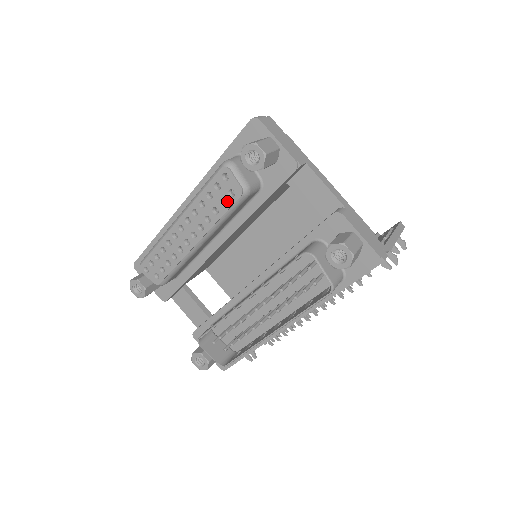
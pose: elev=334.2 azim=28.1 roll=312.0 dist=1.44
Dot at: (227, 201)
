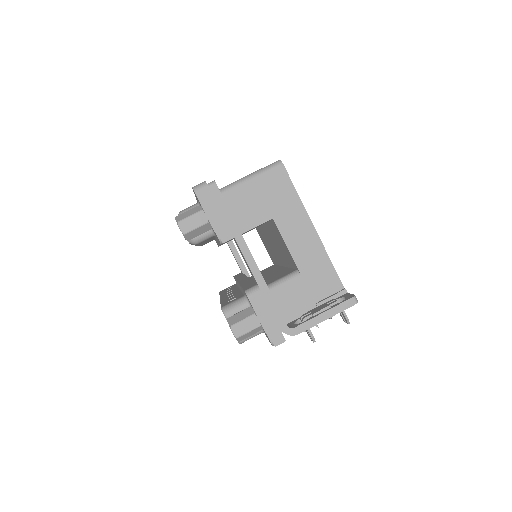
Dot at: occluded
